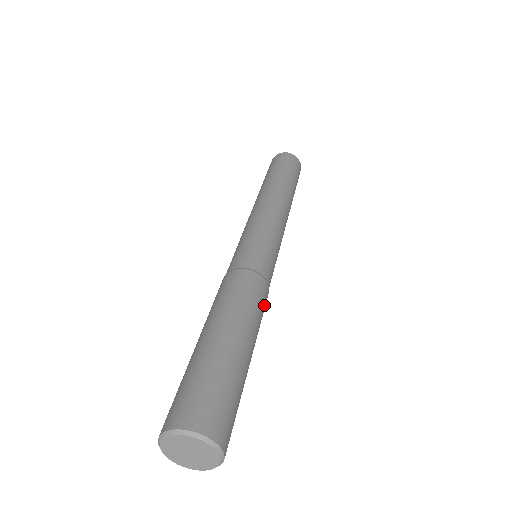
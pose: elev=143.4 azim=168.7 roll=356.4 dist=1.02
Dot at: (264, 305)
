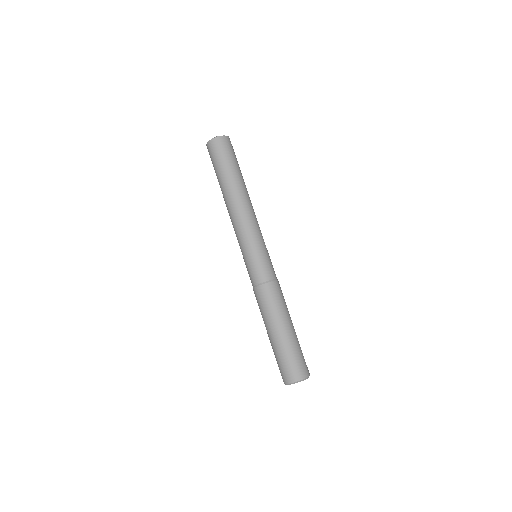
Dot at: (282, 293)
